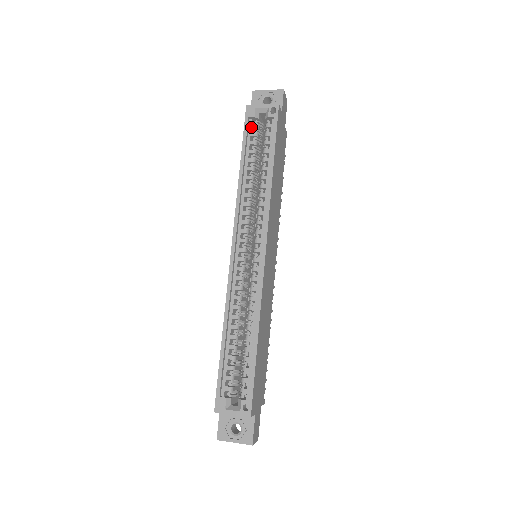
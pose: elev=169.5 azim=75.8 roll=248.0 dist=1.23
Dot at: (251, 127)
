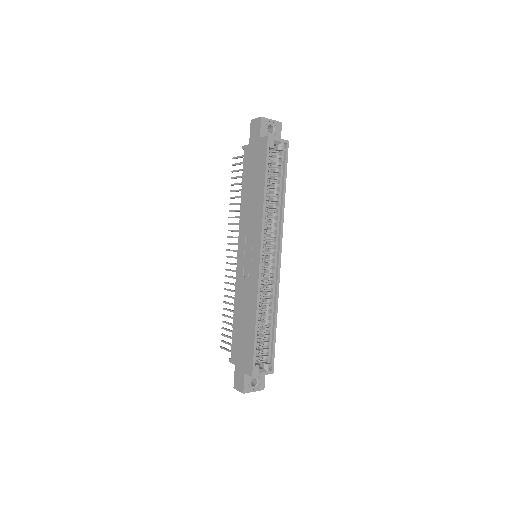
Dot at: (269, 155)
